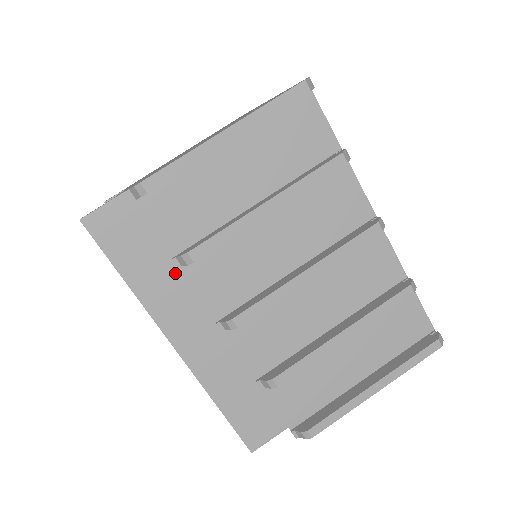
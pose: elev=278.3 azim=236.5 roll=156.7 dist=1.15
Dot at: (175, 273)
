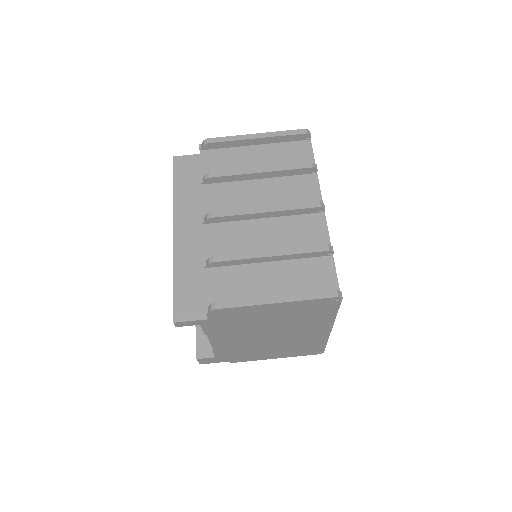
Dot at: (199, 196)
